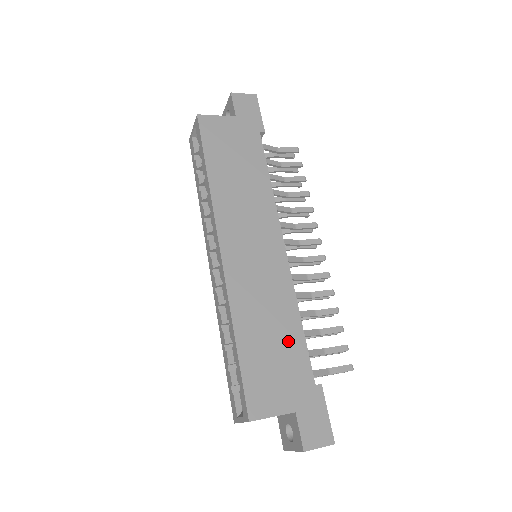
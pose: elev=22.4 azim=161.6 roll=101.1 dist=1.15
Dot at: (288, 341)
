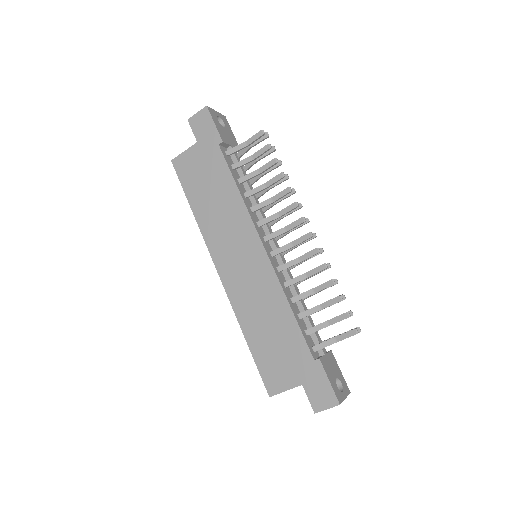
Dot at: (284, 330)
